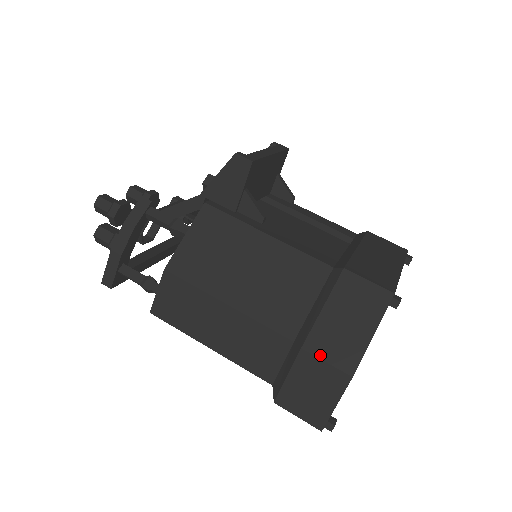
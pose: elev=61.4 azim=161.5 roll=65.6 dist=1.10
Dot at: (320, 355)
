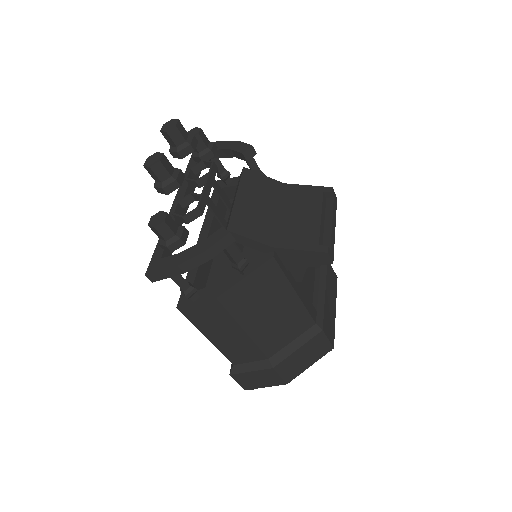
Dot at: (280, 373)
